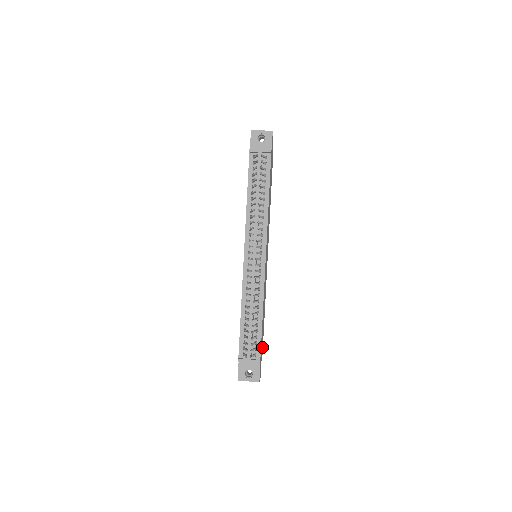
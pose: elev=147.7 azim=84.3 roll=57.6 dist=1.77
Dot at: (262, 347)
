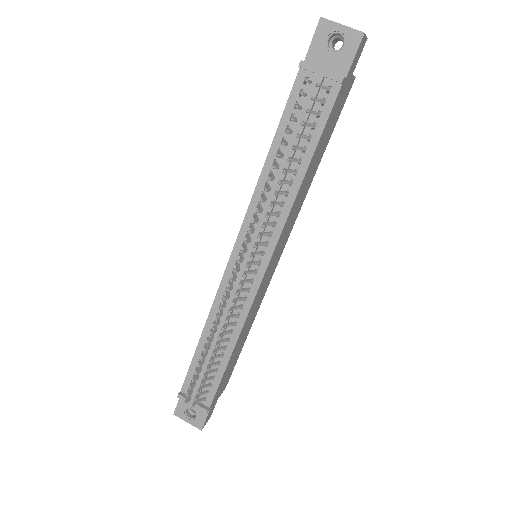
Dot at: (228, 378)
